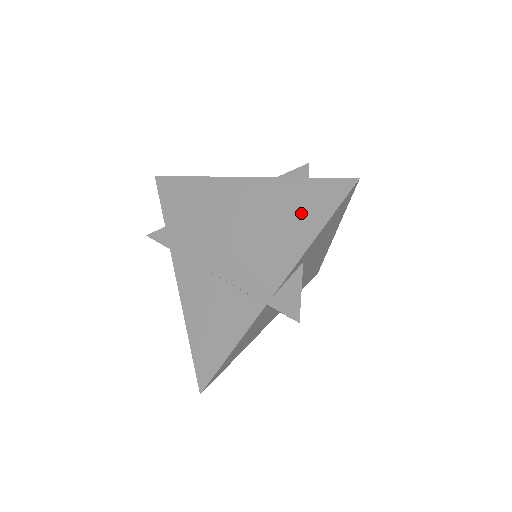
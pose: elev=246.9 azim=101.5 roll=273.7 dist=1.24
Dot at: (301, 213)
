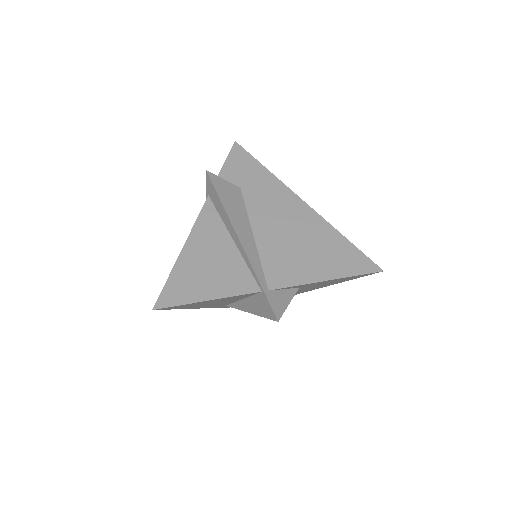
Dot at: (331, 258)
